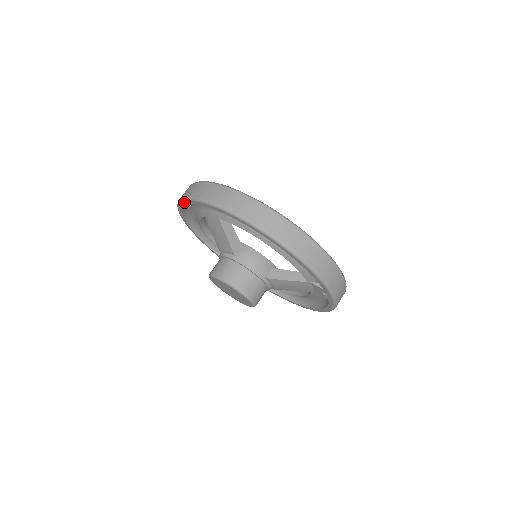
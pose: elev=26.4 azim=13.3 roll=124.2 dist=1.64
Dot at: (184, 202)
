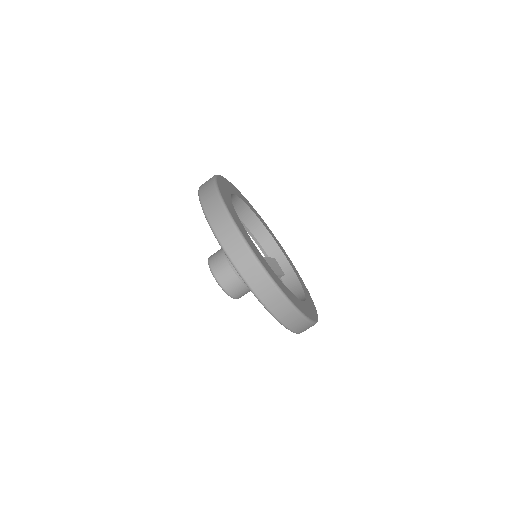
Dot at: occluded
